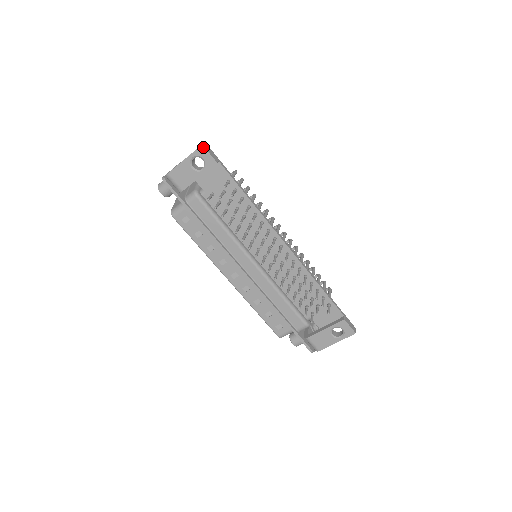
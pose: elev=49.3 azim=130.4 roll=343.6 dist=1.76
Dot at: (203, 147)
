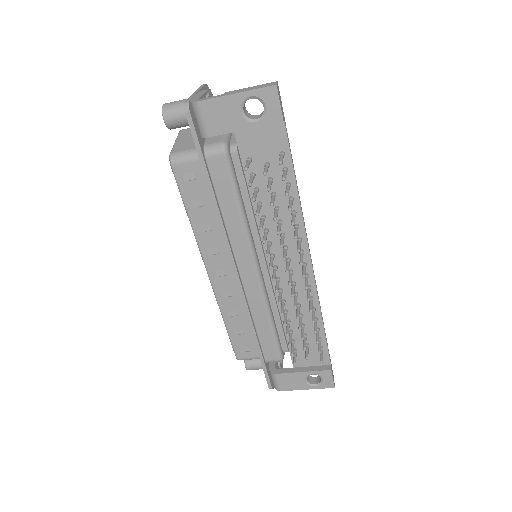
Dot at: (275, 89)
